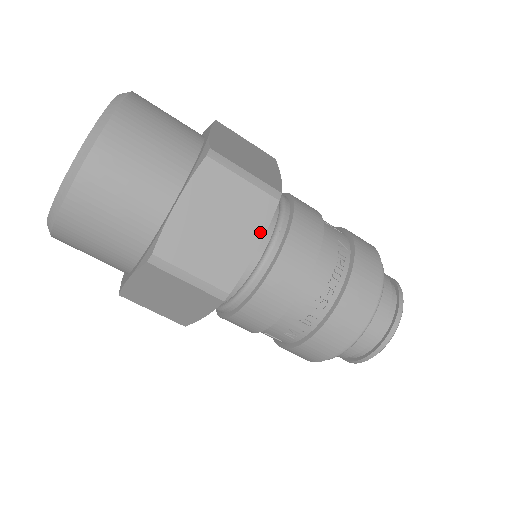
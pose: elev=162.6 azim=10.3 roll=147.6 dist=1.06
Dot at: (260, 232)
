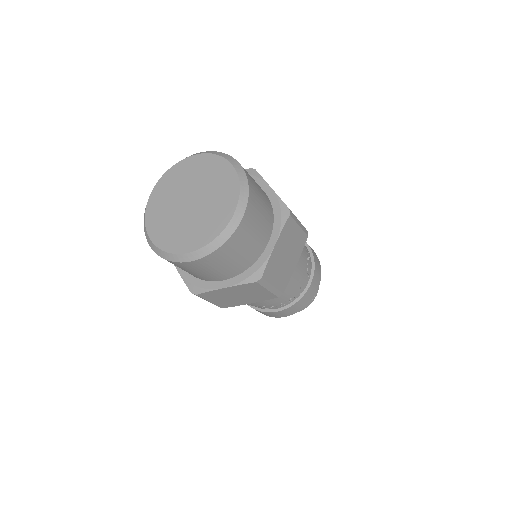
Dot at: (257, 301)
